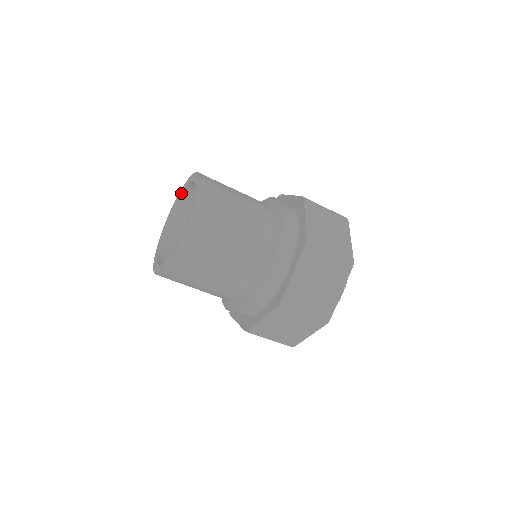
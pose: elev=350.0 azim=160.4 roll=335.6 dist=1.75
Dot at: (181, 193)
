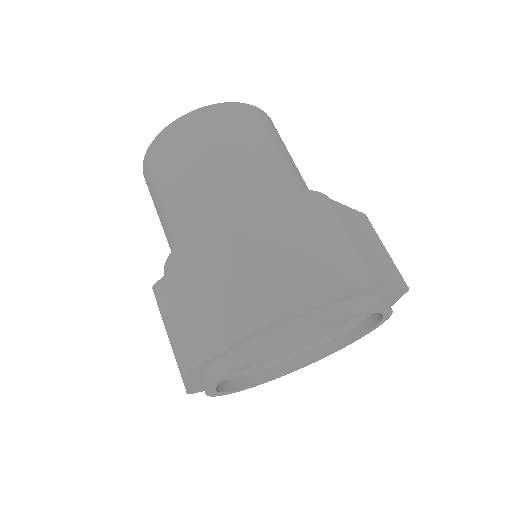
Dot at: occluded
